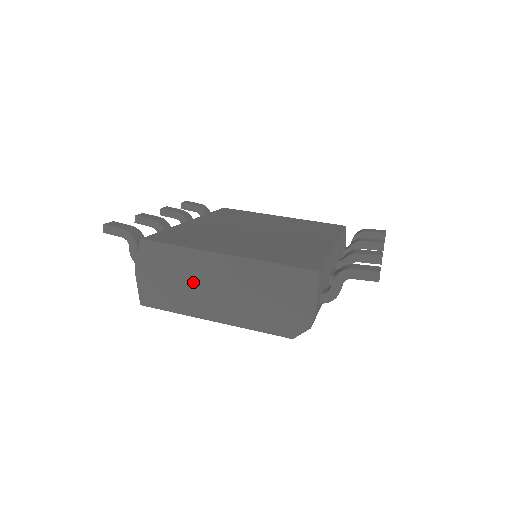
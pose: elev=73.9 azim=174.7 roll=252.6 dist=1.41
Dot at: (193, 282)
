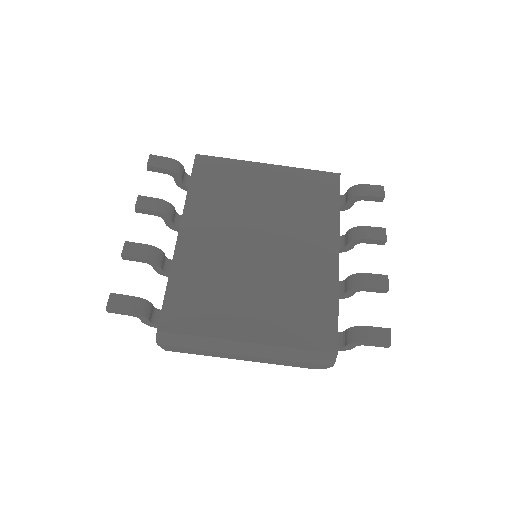
Dot at: (218, 351)
